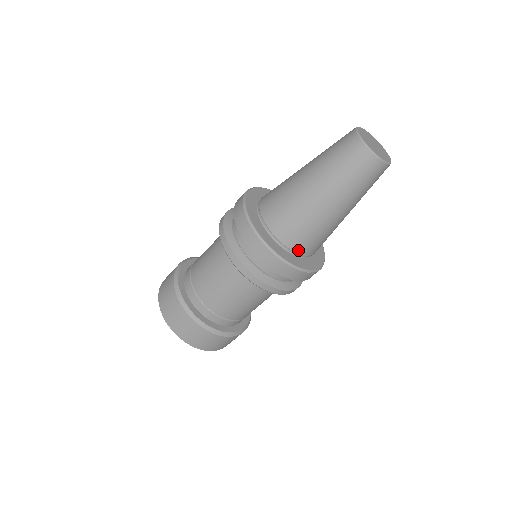
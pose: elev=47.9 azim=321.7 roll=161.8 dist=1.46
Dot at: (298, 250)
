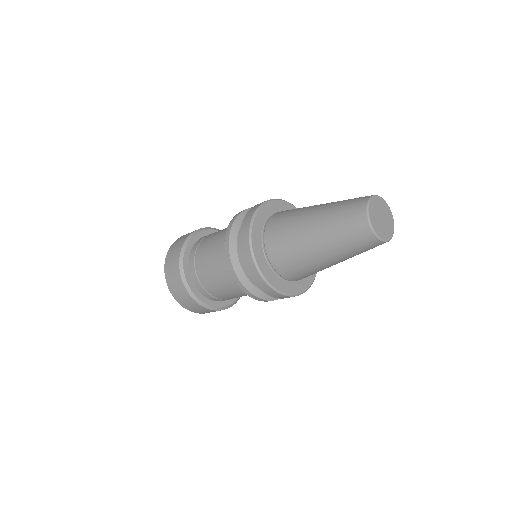
Dot at: (278, 268)
